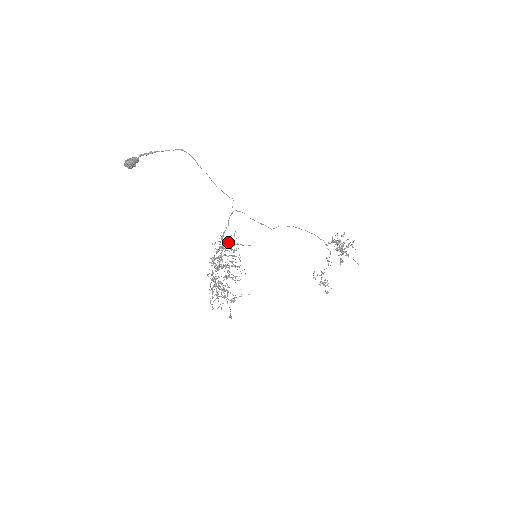
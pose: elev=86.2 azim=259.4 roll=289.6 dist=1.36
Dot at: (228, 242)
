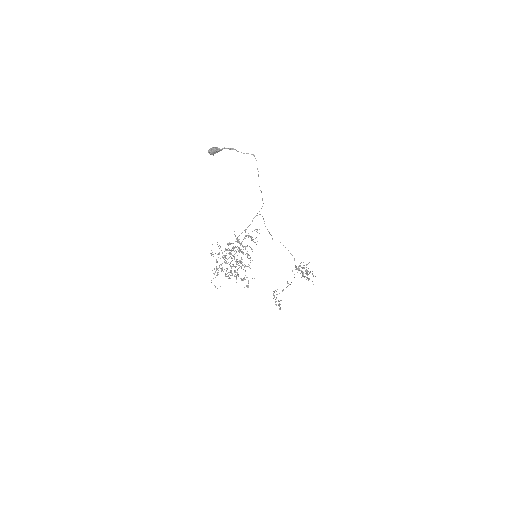
Dot at: (248, 235)
